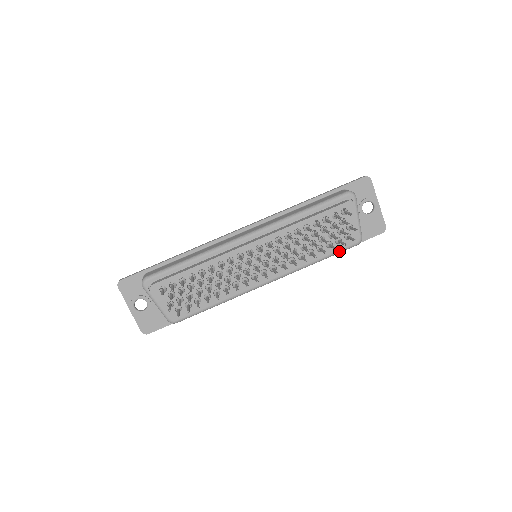
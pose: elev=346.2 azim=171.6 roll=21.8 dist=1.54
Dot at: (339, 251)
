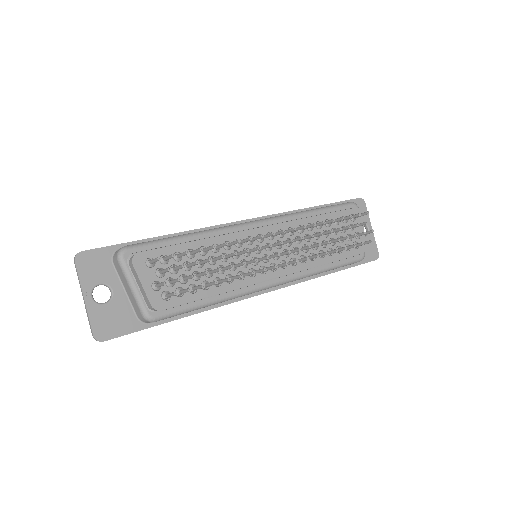
Dot at: (345, 263)
